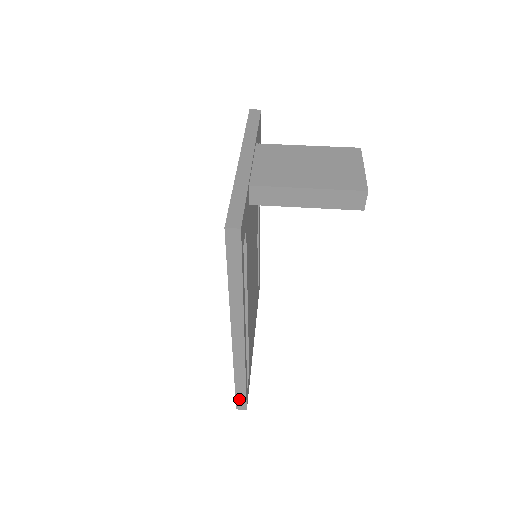
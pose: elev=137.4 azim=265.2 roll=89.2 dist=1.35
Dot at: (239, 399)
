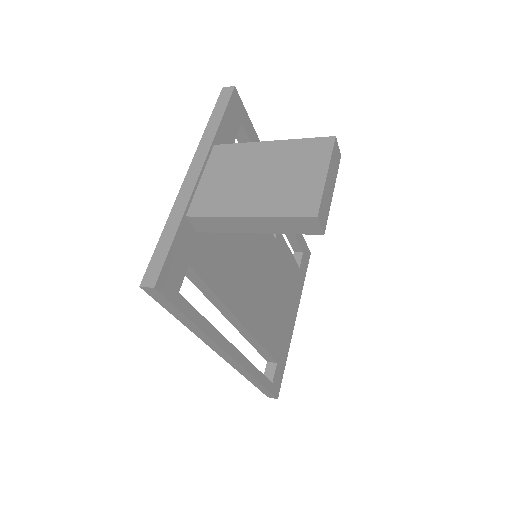
Dot at: (264, 392)
